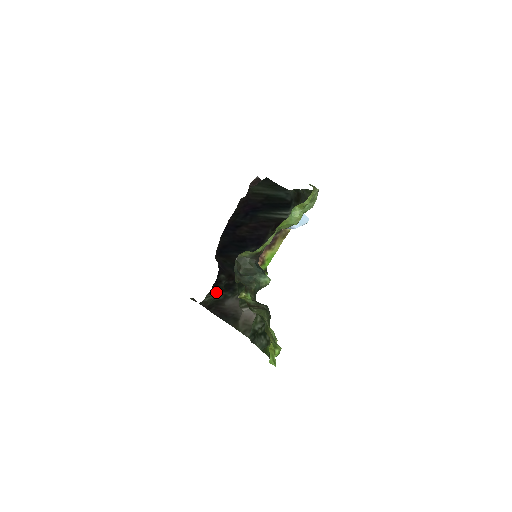
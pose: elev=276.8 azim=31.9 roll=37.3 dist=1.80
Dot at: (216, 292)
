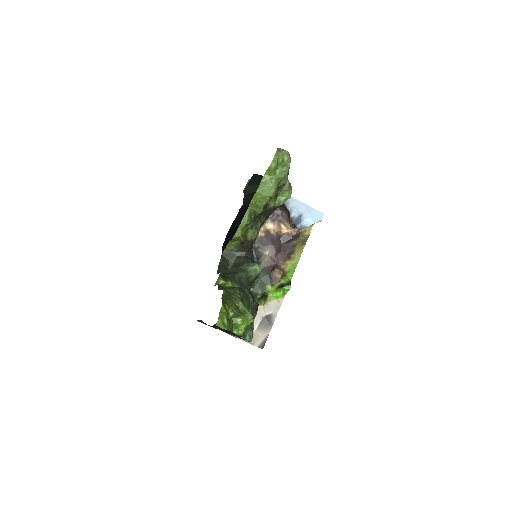
Dot at: occluded
